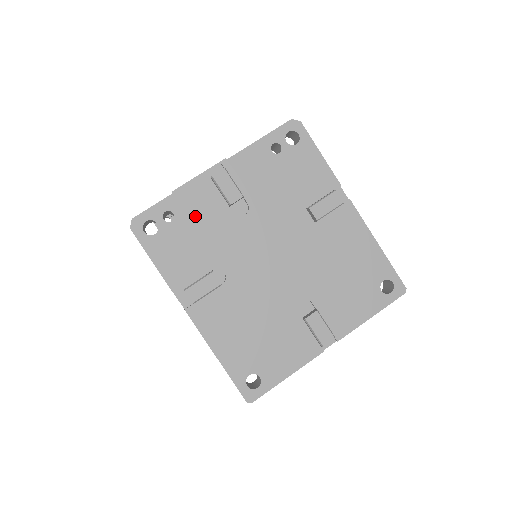
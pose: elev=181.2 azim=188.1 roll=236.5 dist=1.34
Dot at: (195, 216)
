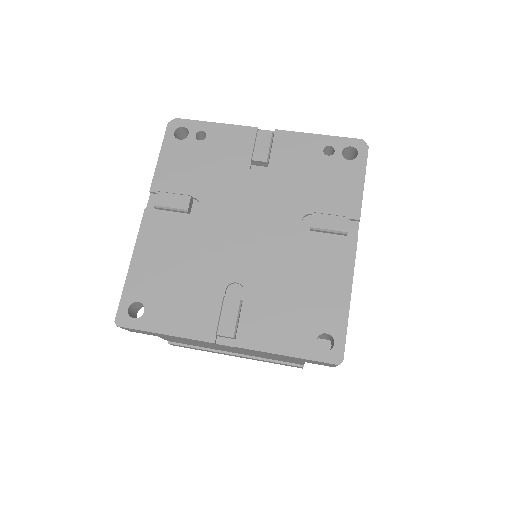
Dot at: (219, 150)
